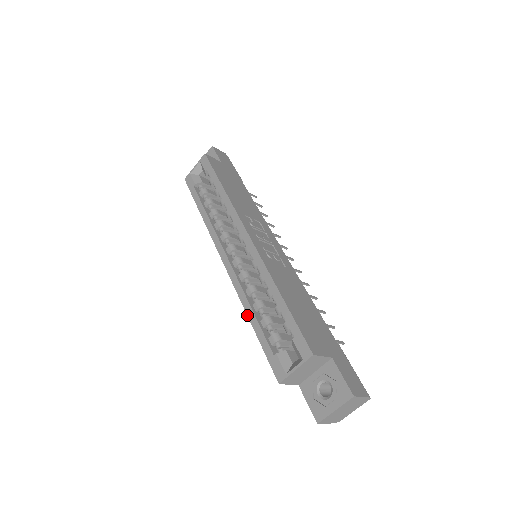
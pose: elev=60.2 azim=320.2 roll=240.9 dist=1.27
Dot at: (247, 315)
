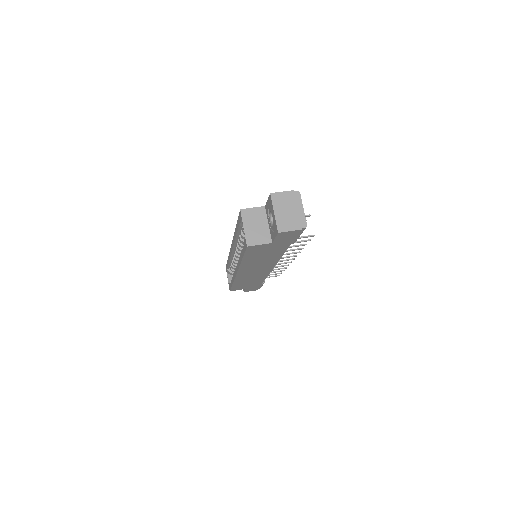
Dot at: (240, 262)
